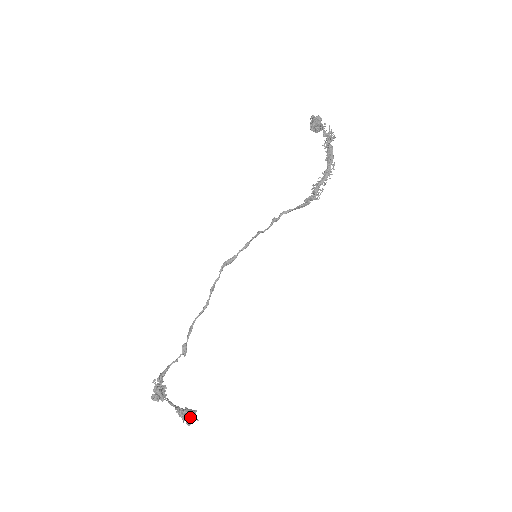
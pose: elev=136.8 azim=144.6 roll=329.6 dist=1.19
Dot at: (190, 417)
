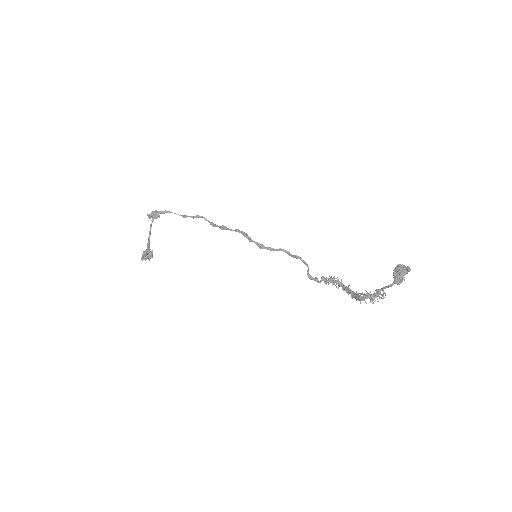
Dot at: (148, 258)
